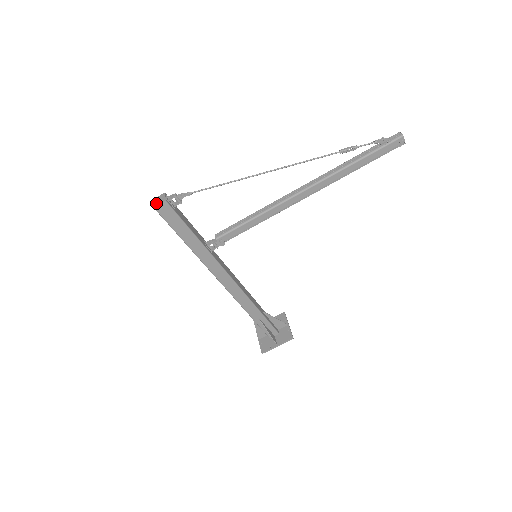
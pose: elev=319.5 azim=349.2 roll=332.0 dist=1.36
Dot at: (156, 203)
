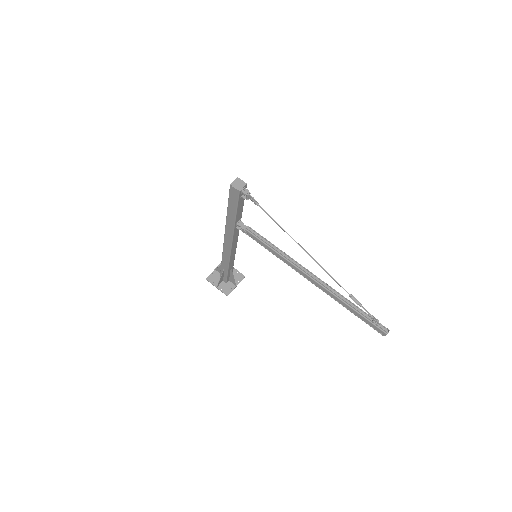
Dot at: (235, 184)
